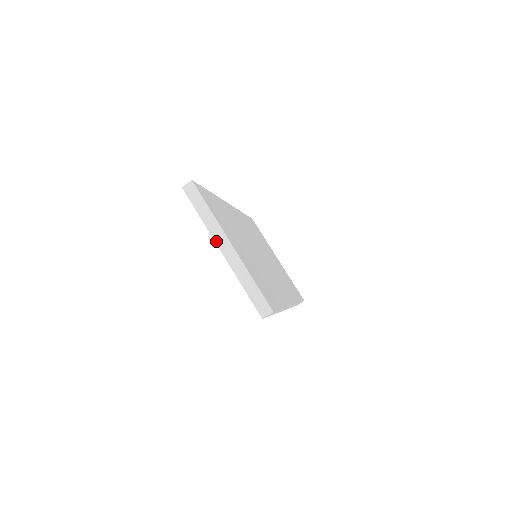
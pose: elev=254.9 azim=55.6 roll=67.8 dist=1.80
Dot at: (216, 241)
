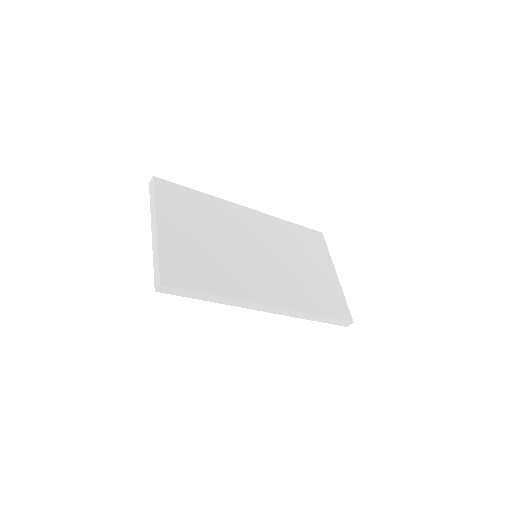
Dot at: (152, 224)
